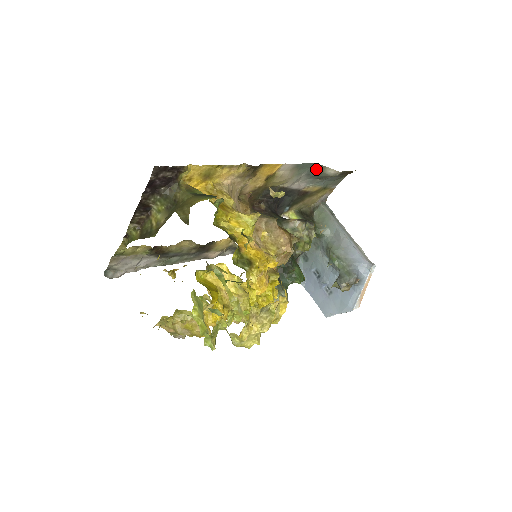
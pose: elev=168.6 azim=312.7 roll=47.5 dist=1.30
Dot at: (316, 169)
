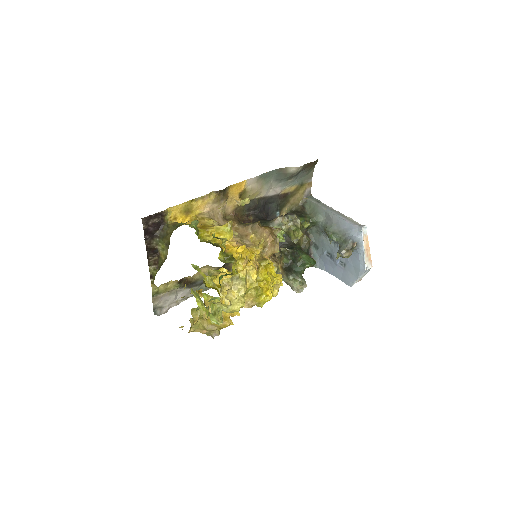
Dot at: (280, 173)
